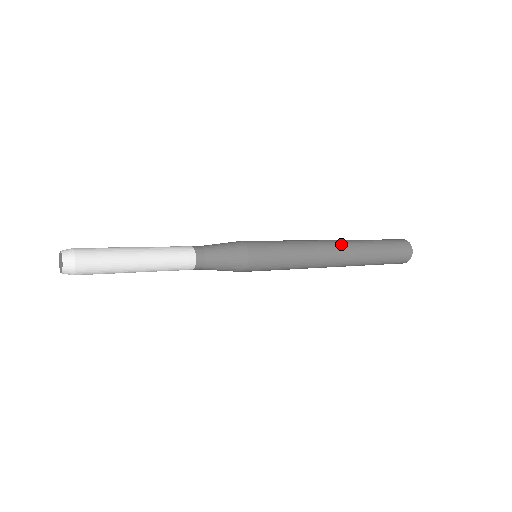
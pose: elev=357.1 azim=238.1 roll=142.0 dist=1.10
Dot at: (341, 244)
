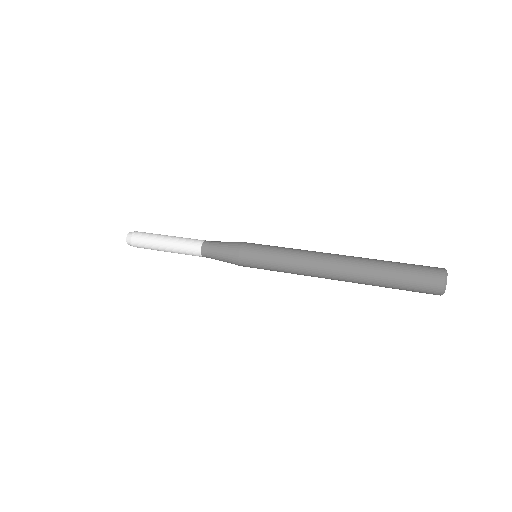
Dot at: (338, 266)
